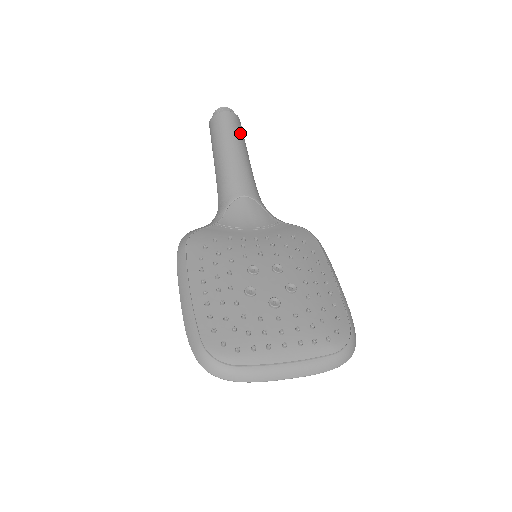
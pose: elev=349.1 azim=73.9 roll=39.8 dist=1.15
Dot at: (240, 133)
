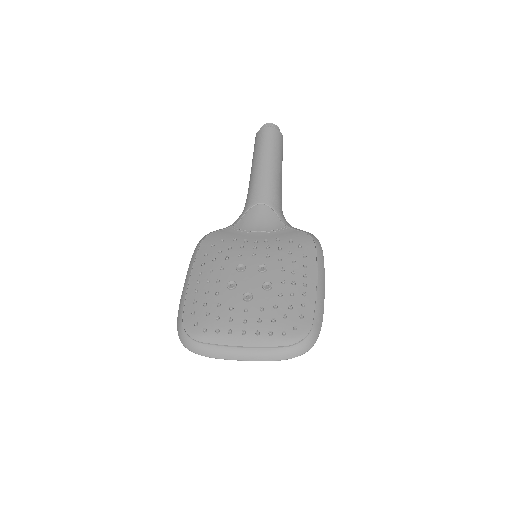
Dot at: (275, 146)
